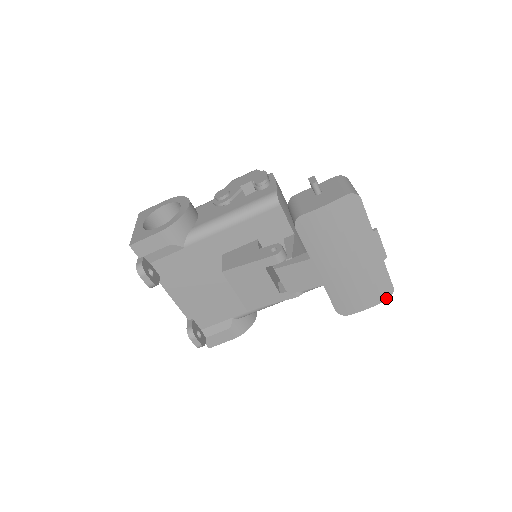
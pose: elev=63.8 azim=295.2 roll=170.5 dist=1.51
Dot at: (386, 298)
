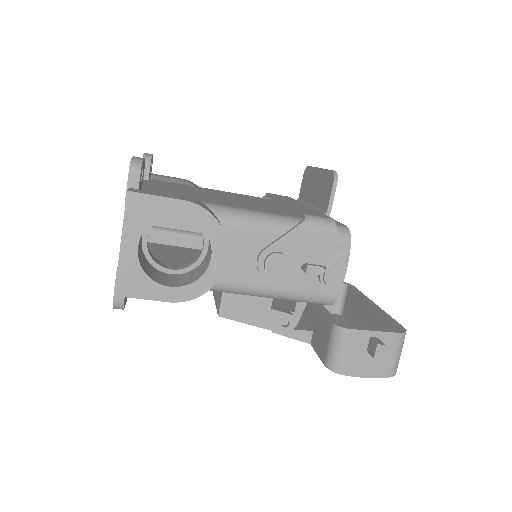
Dot at: occluded
